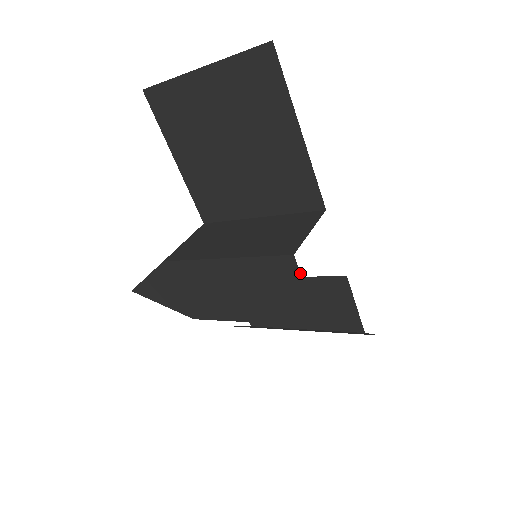
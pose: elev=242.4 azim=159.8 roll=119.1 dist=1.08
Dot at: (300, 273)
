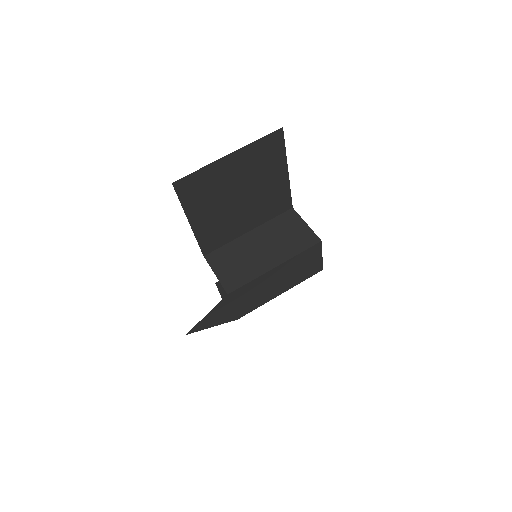
Dot at: occluded
